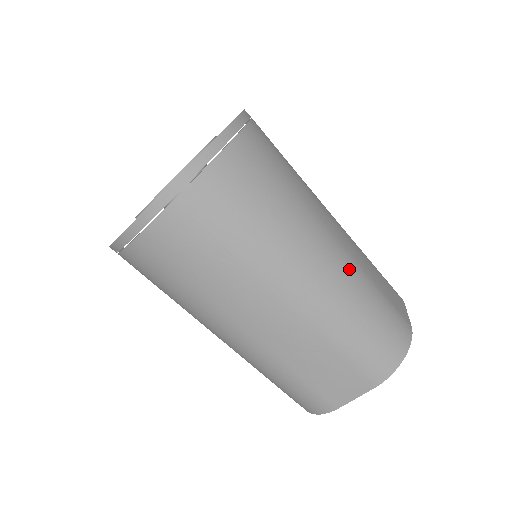
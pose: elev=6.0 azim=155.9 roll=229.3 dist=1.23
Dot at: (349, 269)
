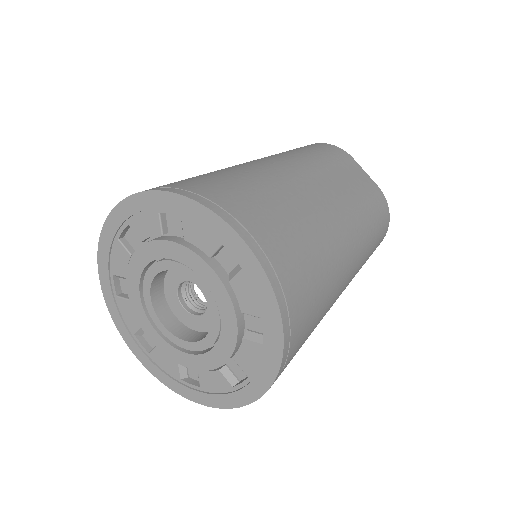
Dot at: (358, 226)
